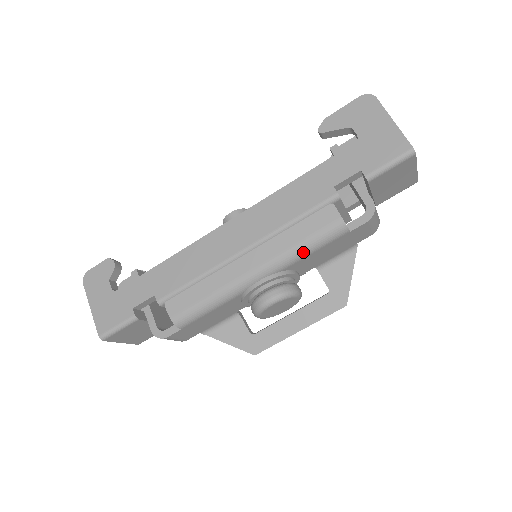
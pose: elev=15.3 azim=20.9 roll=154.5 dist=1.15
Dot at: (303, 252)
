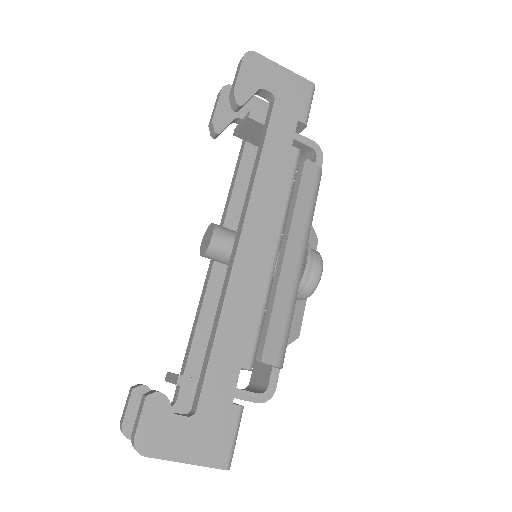
Dot at: (313, 214)
